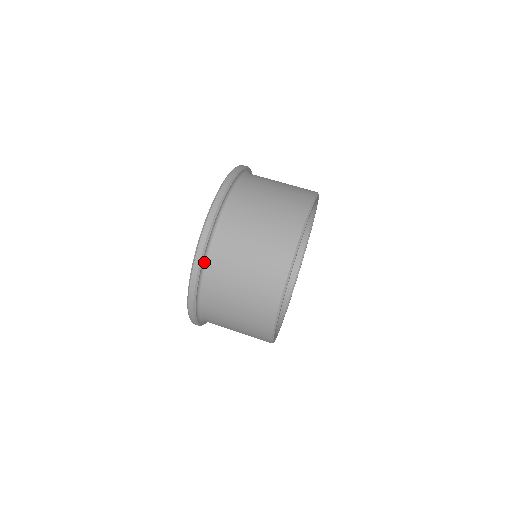
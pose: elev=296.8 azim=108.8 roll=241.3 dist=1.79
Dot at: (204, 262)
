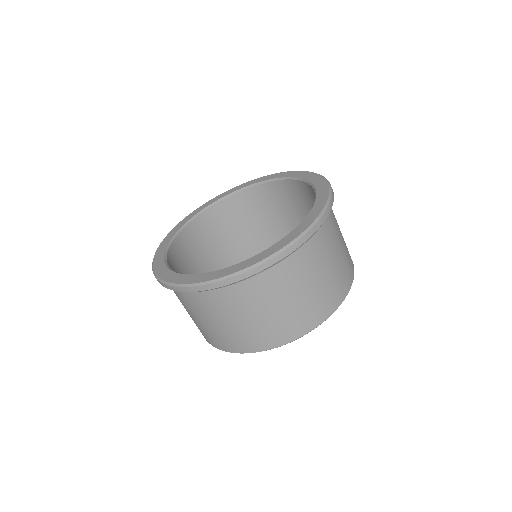
Dot at: occluded
